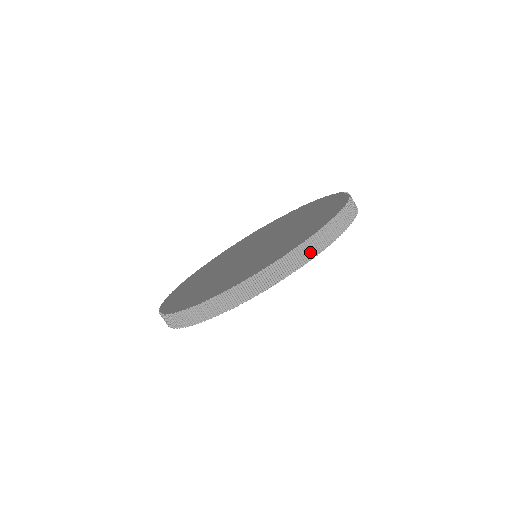
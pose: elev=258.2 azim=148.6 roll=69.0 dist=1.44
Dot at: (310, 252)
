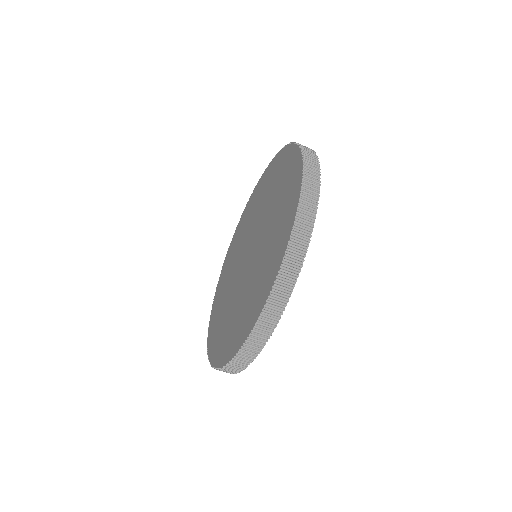
Dot at: (234, 370)
